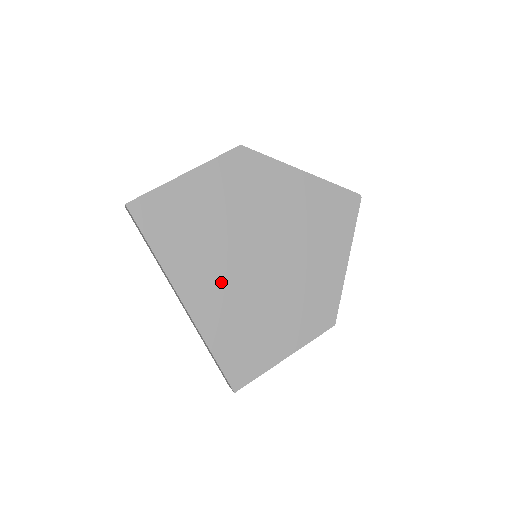
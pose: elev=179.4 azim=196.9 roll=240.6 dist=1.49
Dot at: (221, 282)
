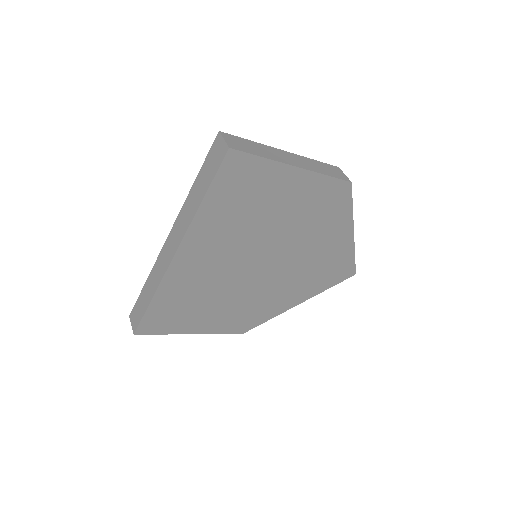
Dot at: (217, 262)
